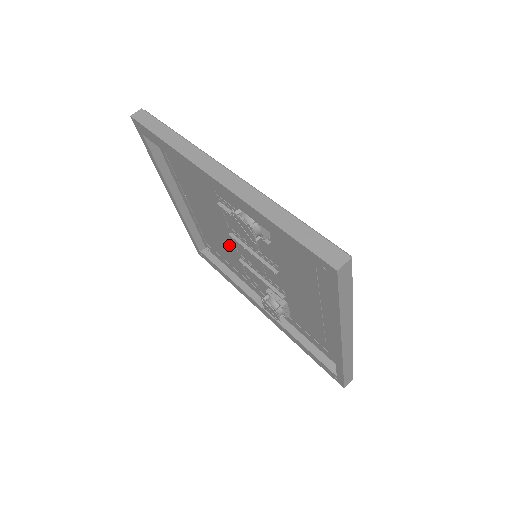
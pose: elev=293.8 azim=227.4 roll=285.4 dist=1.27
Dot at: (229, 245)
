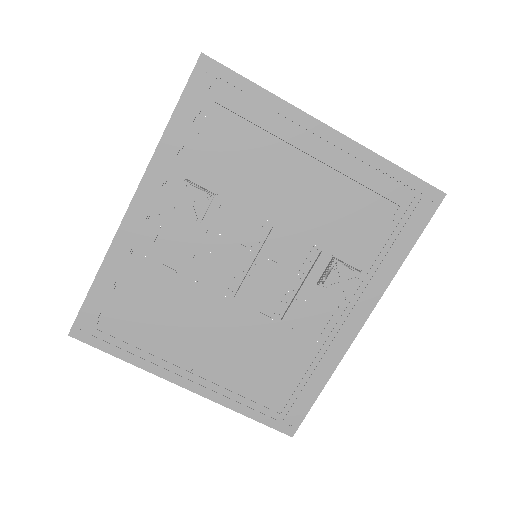
Dot at: (262, 332)
